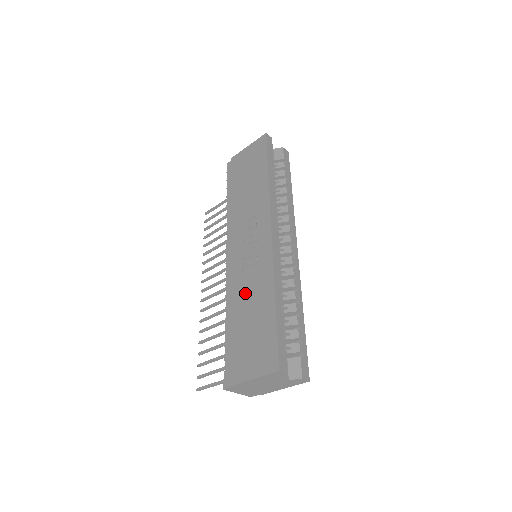
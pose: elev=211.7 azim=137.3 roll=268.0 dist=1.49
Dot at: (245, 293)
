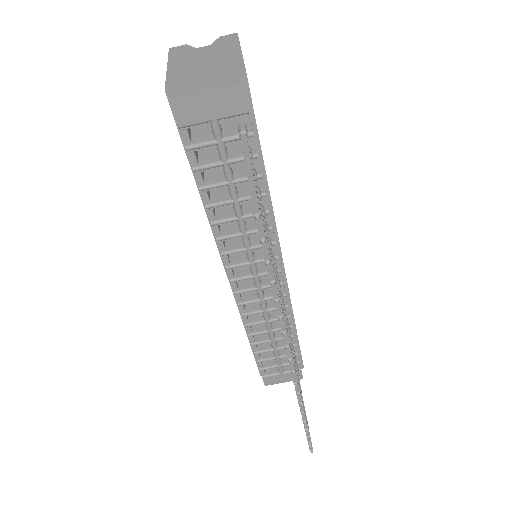
Dot at: occluded
